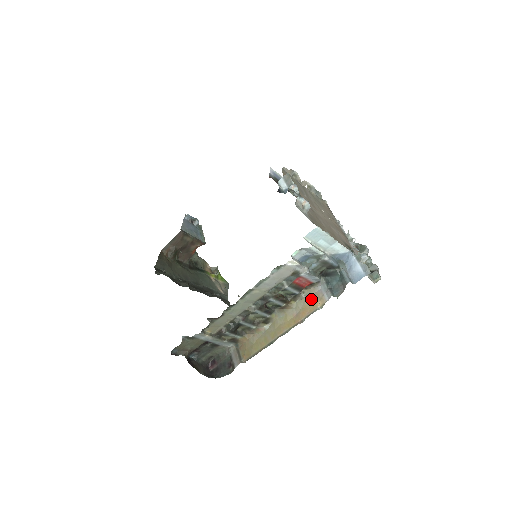
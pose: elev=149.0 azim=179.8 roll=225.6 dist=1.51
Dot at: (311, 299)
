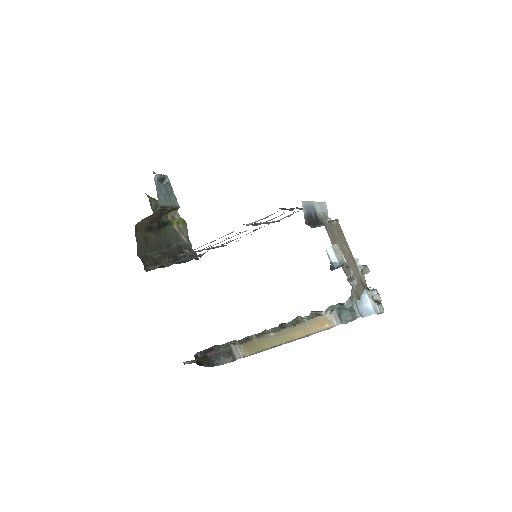
Dot at: (319, 320)
